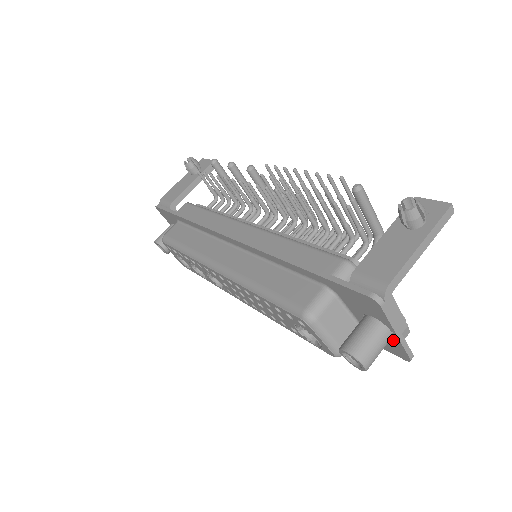
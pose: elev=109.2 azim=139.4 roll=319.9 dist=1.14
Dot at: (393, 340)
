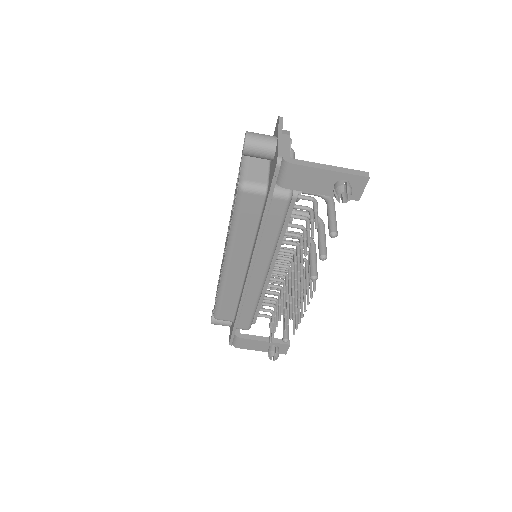
Dot at: occluded
